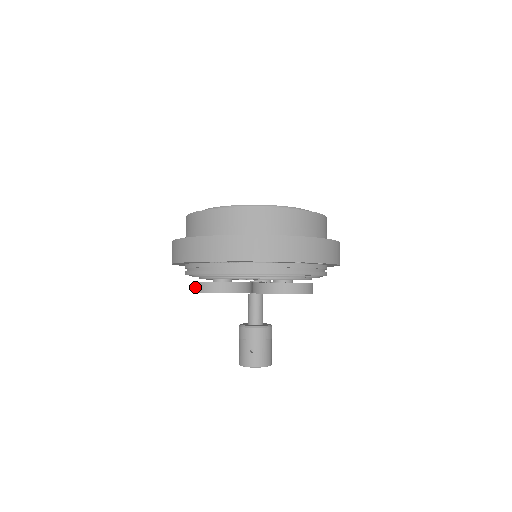
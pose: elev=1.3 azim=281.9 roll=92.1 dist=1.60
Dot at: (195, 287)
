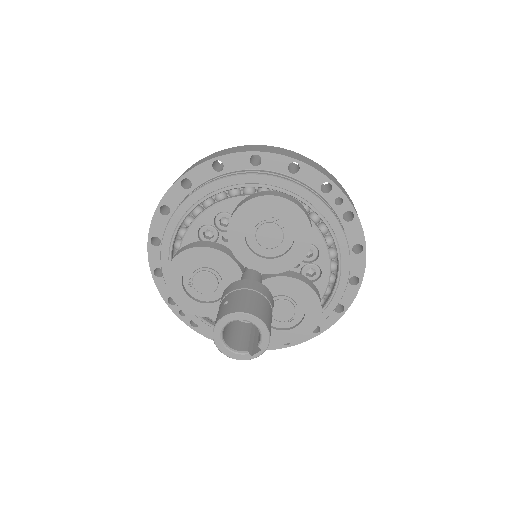
Dot at: occluded
